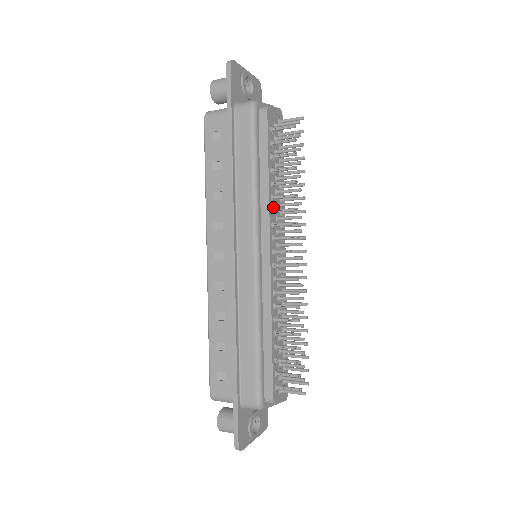
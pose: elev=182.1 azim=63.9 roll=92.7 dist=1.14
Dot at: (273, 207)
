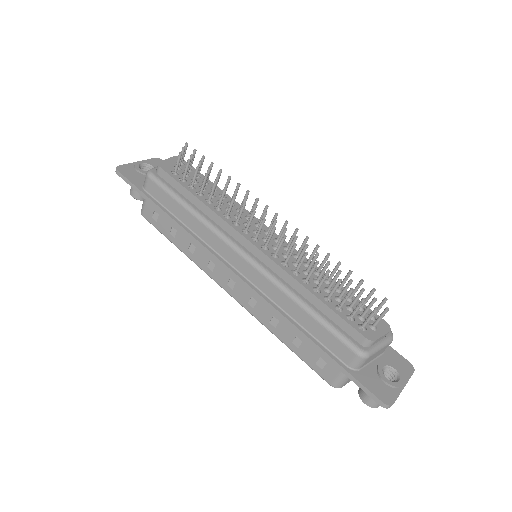
Dot at: (225, 214)
